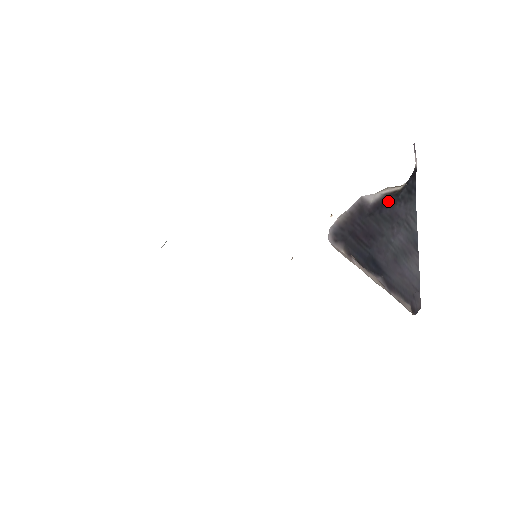
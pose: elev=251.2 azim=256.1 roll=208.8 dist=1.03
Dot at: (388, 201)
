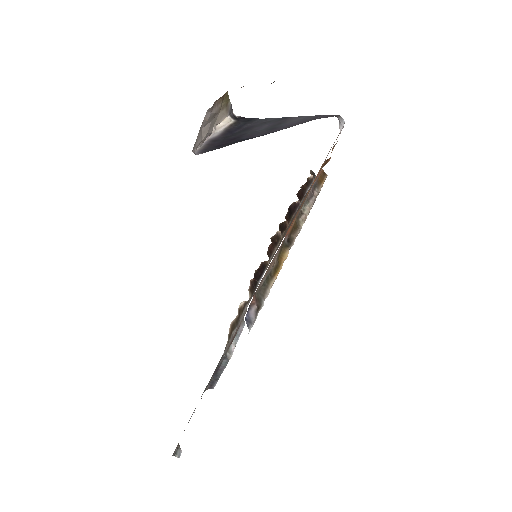
Dot at: (233, 130)
